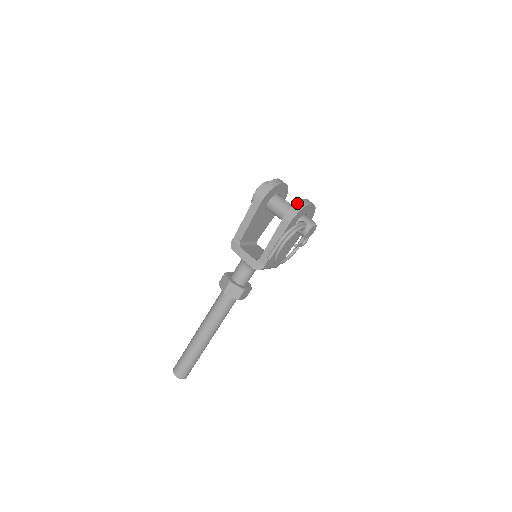
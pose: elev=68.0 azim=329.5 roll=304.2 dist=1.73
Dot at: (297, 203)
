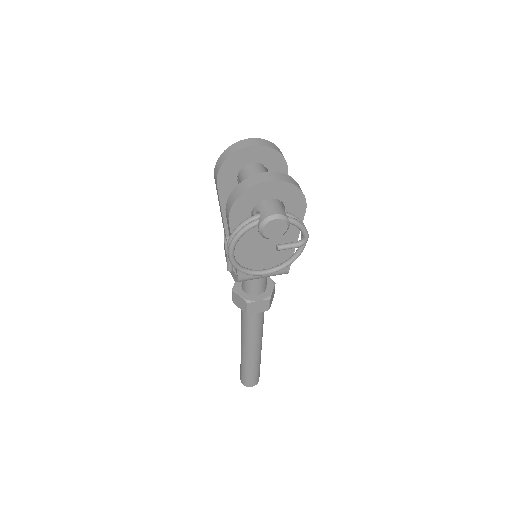
Dot at: (239, 184)
